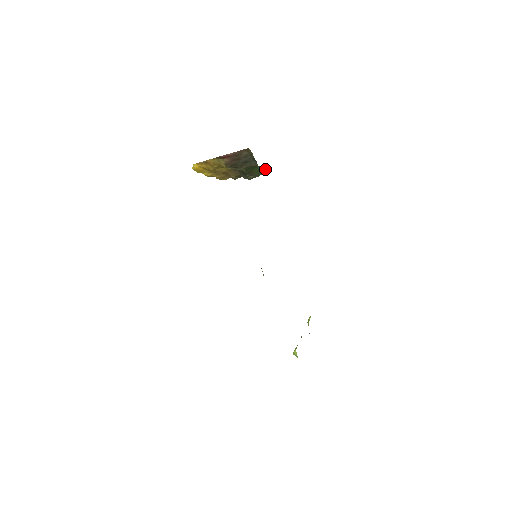
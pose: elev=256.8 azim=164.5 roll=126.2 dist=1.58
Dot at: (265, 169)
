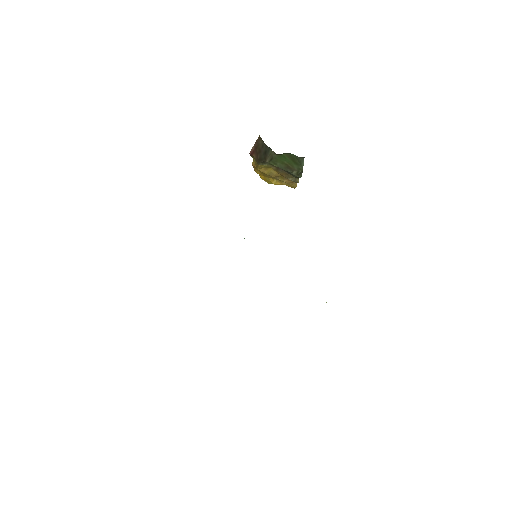
Dot at: (297, 158)
